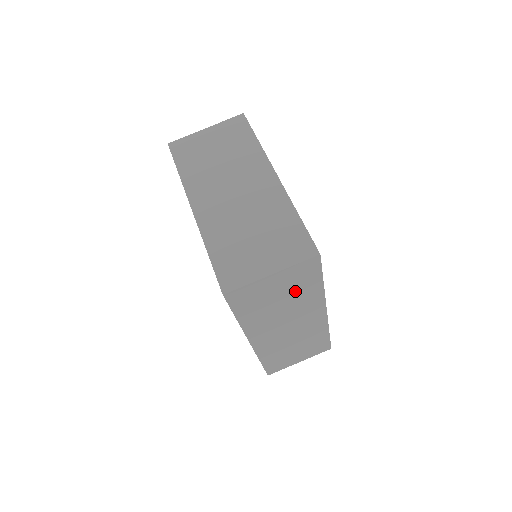
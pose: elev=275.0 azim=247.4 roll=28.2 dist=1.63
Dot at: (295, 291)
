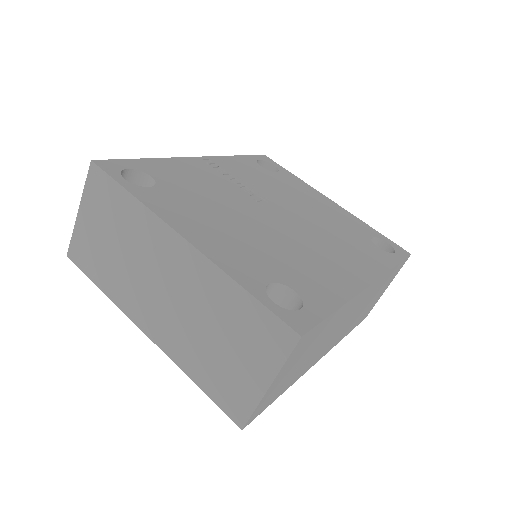
Dot at: (314, 342)
